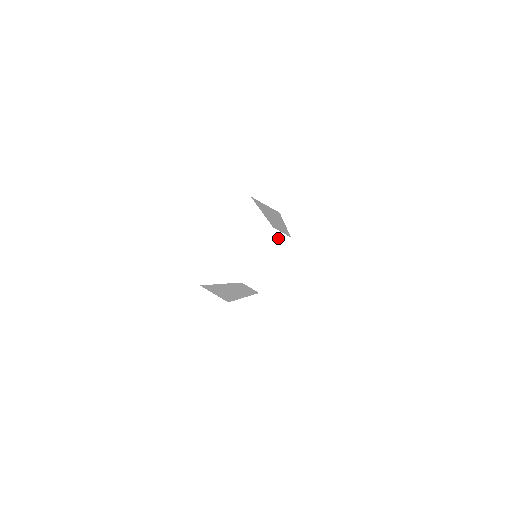
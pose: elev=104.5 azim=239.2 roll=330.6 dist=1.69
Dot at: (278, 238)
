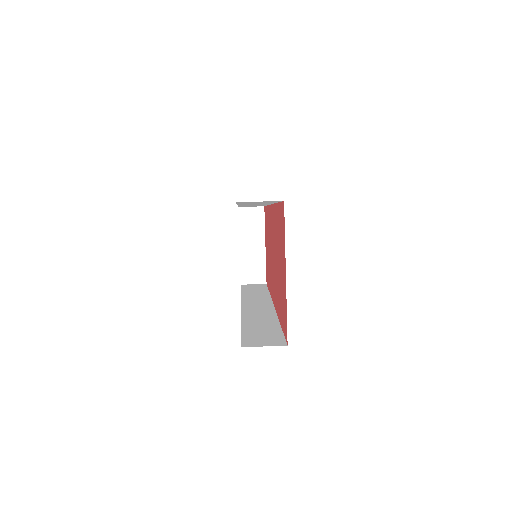
Dot at: (251, 215)
